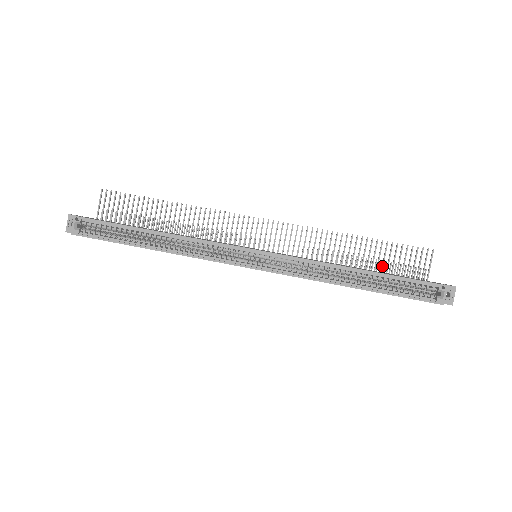
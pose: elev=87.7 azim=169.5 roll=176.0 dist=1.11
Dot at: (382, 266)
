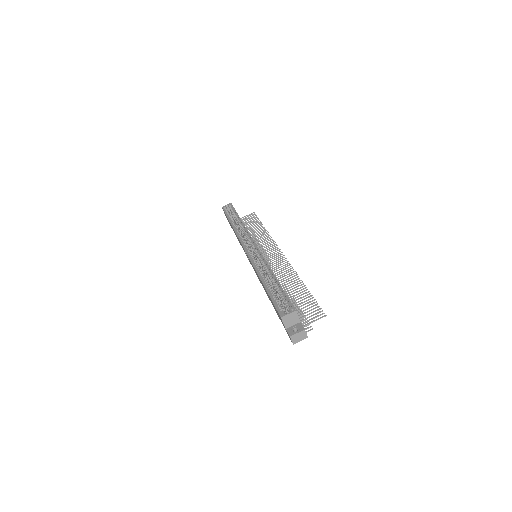
Dot at: (294, 303)
